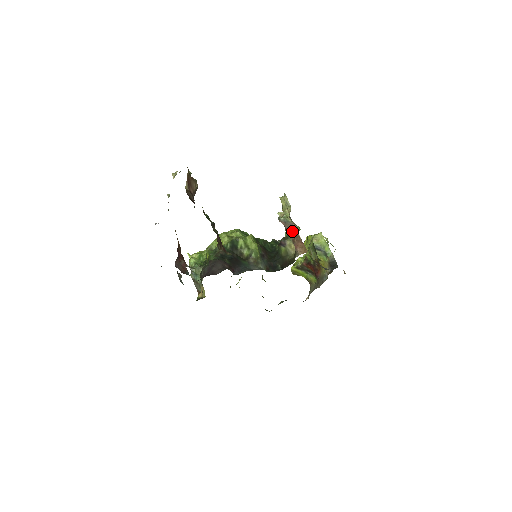
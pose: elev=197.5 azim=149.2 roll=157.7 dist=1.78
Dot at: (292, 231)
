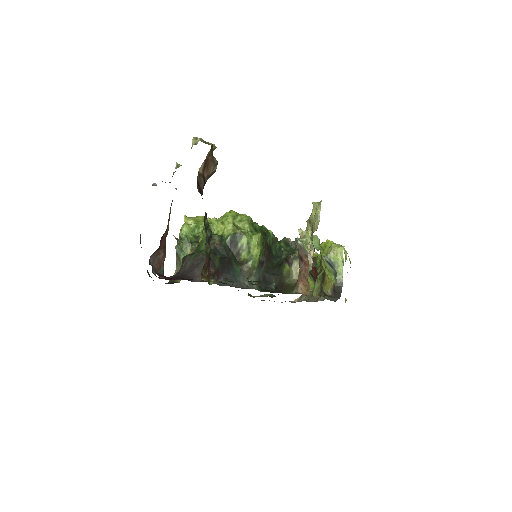
Dot at: (304, 261)
